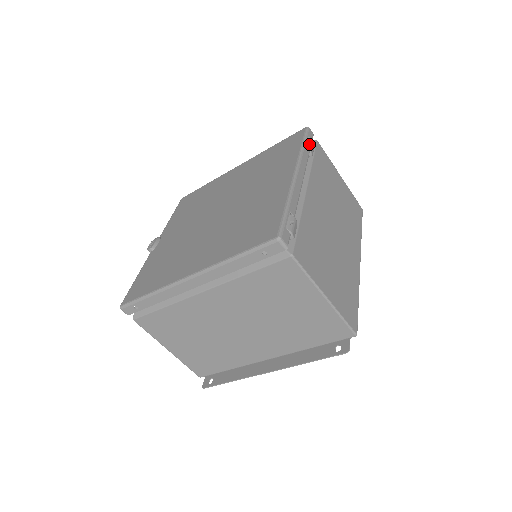
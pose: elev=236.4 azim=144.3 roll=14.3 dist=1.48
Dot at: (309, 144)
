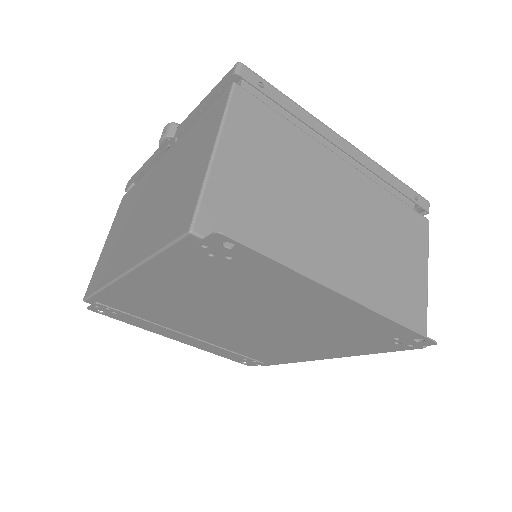
Dot at: occluded
